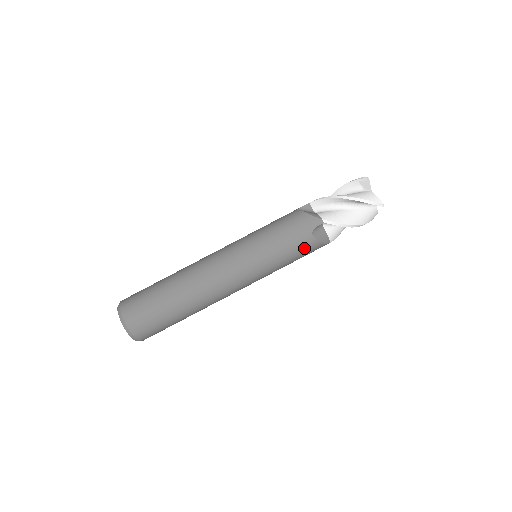
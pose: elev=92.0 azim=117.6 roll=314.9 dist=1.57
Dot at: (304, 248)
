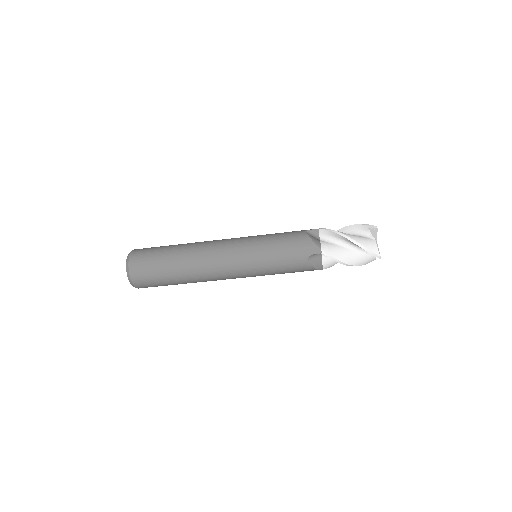
Dot at: (297, 267)
